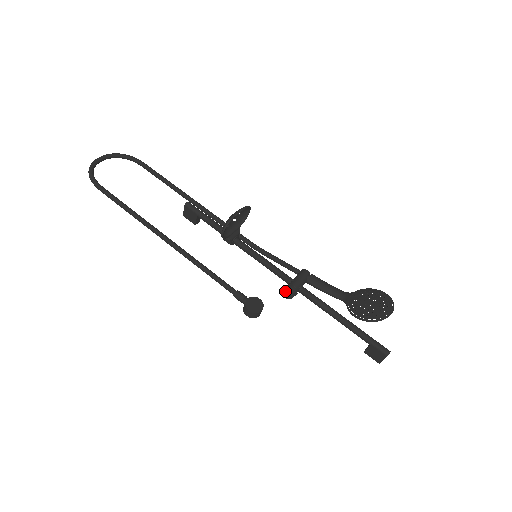
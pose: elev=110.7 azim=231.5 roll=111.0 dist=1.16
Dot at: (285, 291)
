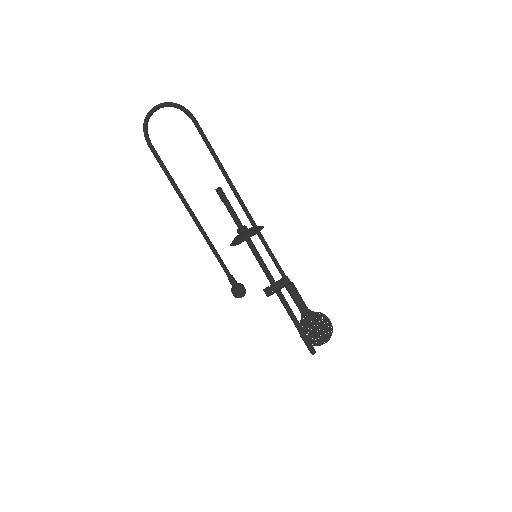
Dot at: occluded
